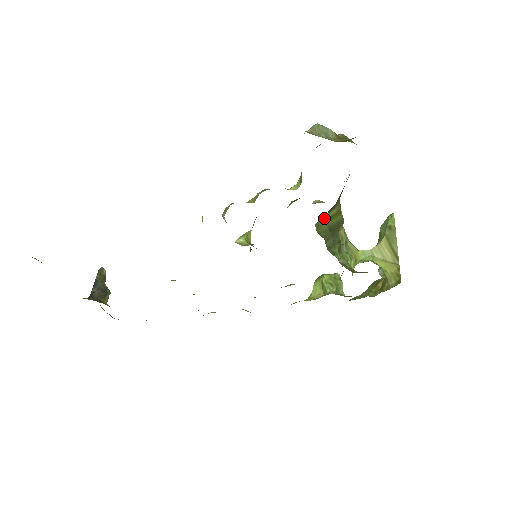
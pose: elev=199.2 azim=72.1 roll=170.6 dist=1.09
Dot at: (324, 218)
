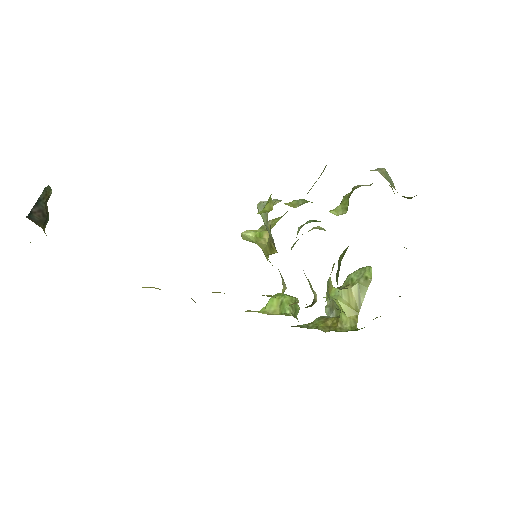
Dot at: (343, 251)
